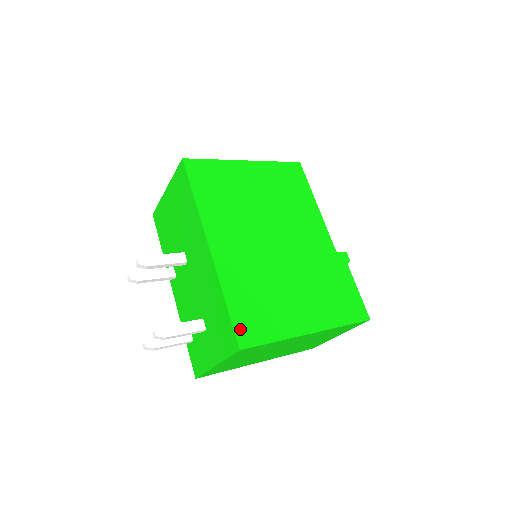
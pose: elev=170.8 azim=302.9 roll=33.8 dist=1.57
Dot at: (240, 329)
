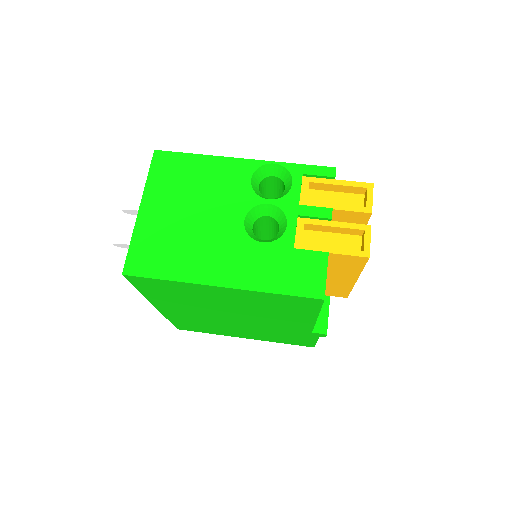
Dot at: (179, 327)
